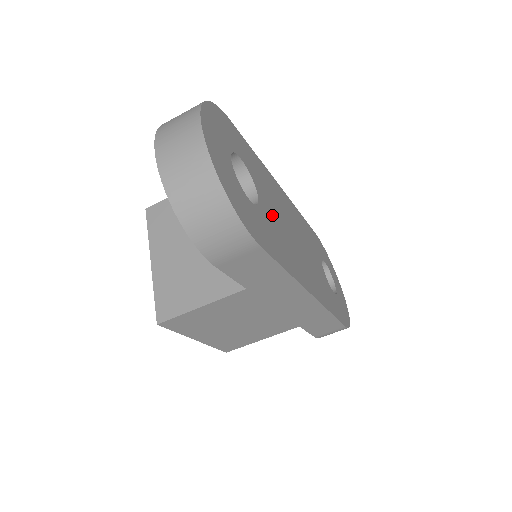
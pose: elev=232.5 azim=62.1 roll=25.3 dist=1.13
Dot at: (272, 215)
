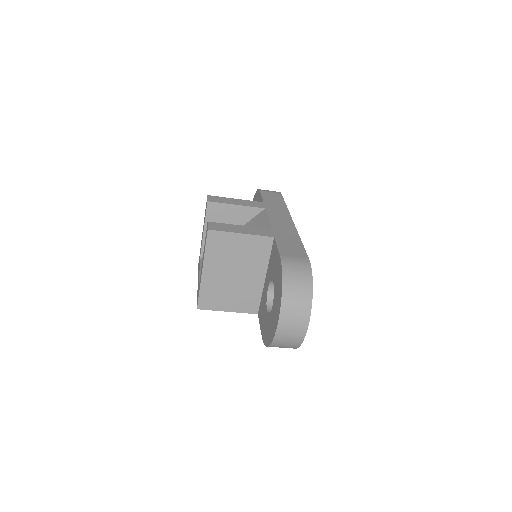
Dot at: occluded
